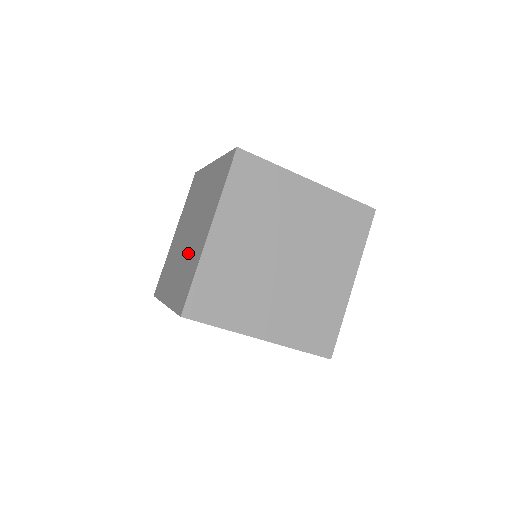
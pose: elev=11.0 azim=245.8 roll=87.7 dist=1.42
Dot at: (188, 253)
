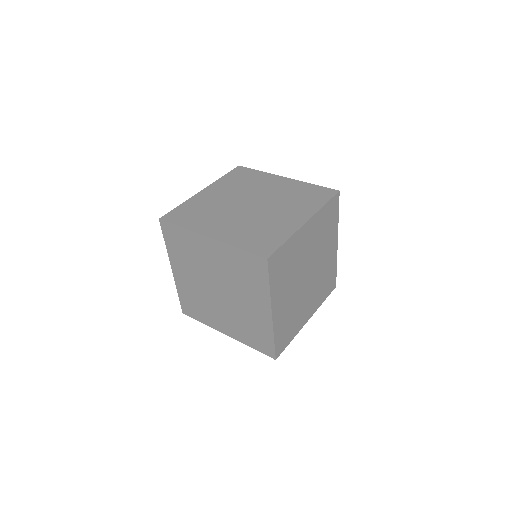
Dot at: (259, 219)
